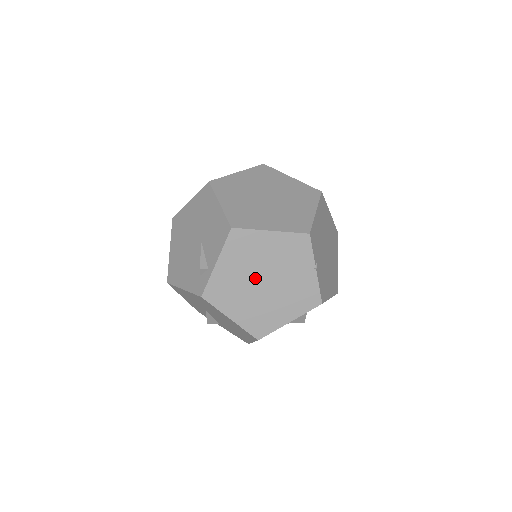
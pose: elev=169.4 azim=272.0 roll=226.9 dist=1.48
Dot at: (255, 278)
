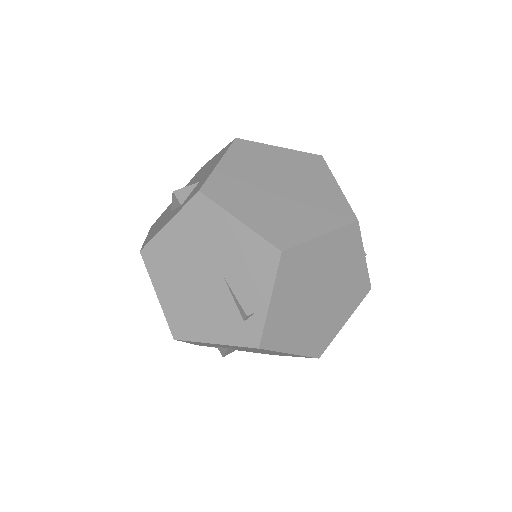
Dot at: (311, 296)
